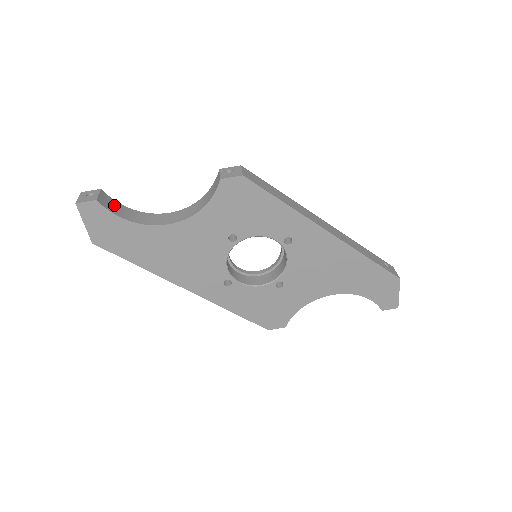
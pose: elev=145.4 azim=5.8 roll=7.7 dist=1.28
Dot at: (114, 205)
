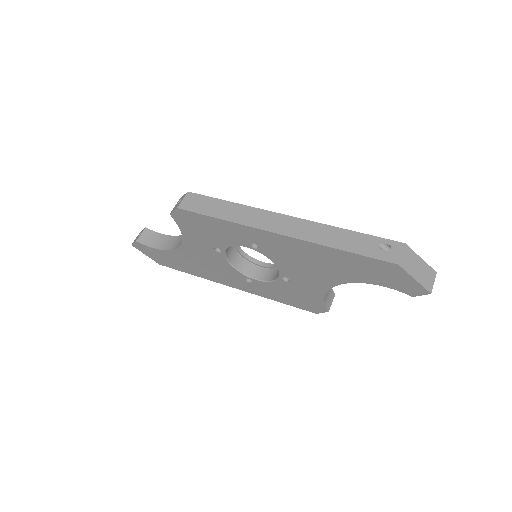
Dot at: (154, 238)
